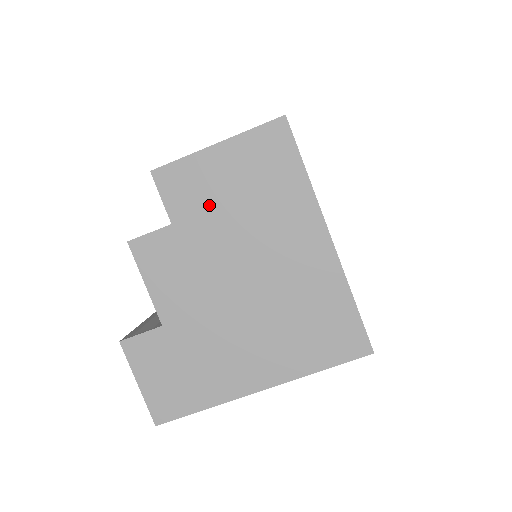
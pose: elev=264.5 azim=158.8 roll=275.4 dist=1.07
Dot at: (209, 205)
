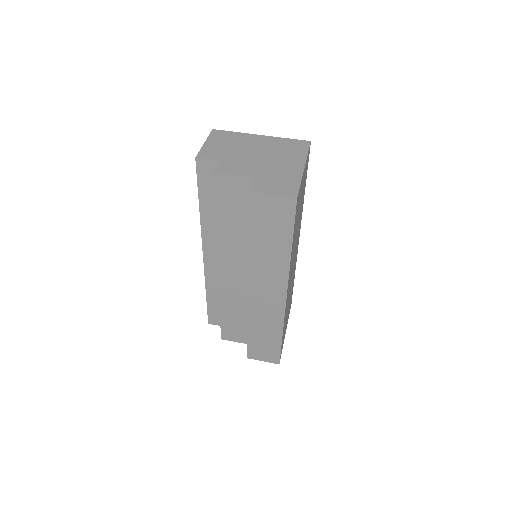
Dot at: (222, 151)
